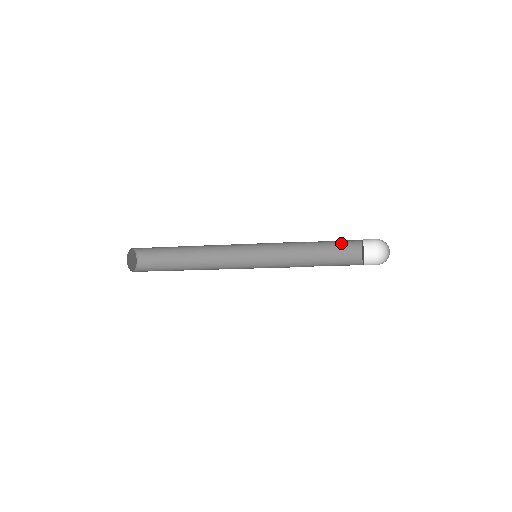
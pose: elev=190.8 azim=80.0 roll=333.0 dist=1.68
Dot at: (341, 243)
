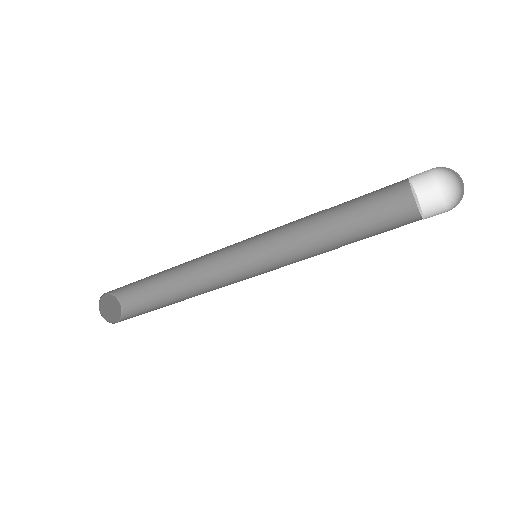
Dot at: (383, 208)
